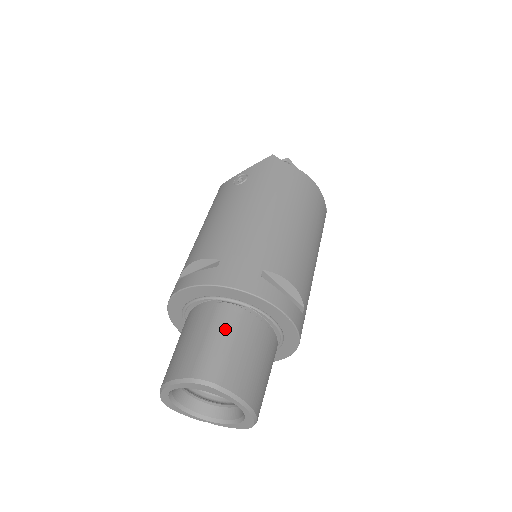
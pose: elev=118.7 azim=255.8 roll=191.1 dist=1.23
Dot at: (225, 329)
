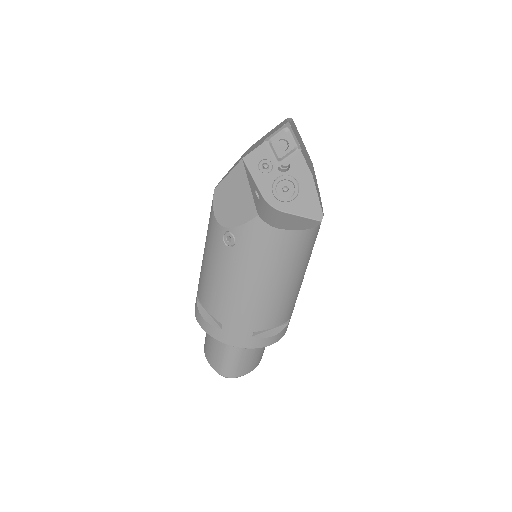
Dot at: (233, 354)
